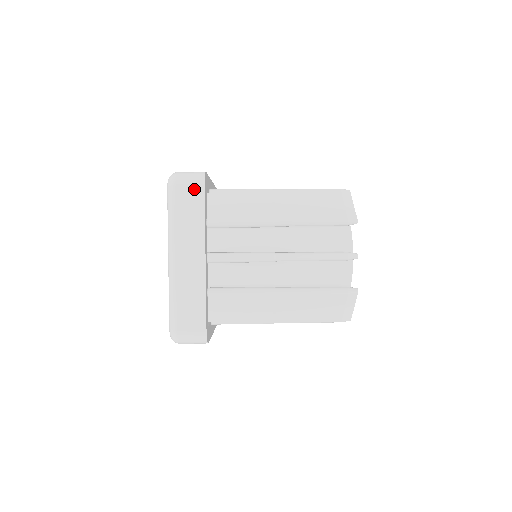
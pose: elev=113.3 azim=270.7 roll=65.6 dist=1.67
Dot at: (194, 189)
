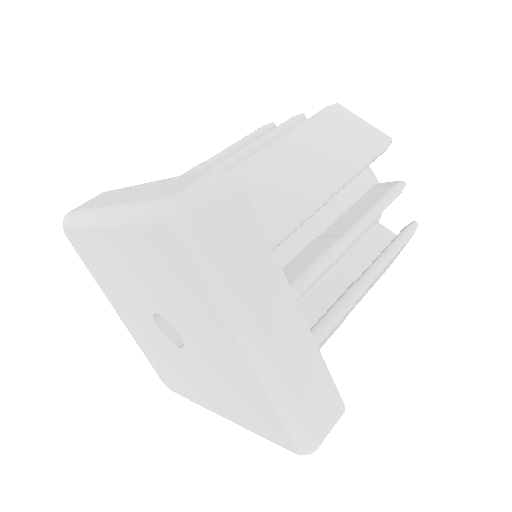
Dot at: (236, 211)
